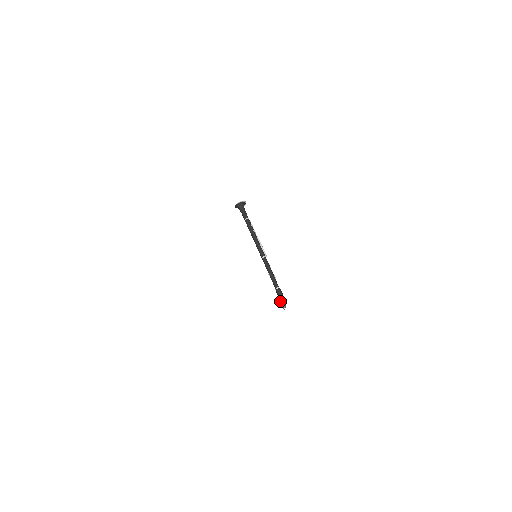
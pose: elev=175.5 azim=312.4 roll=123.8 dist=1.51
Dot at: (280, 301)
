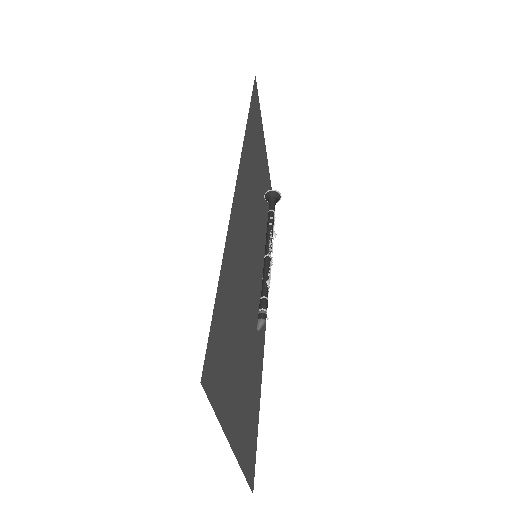
Dot at: occluded
